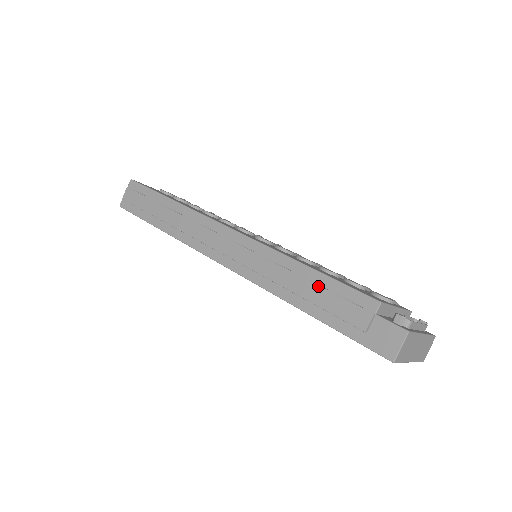
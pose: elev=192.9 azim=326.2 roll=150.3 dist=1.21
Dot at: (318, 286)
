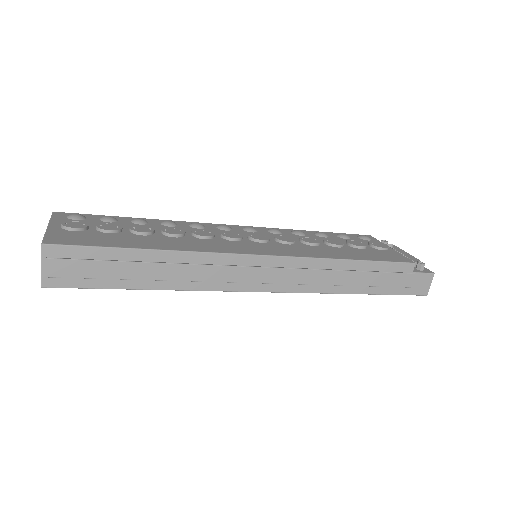
Dot at: (371, 273)
